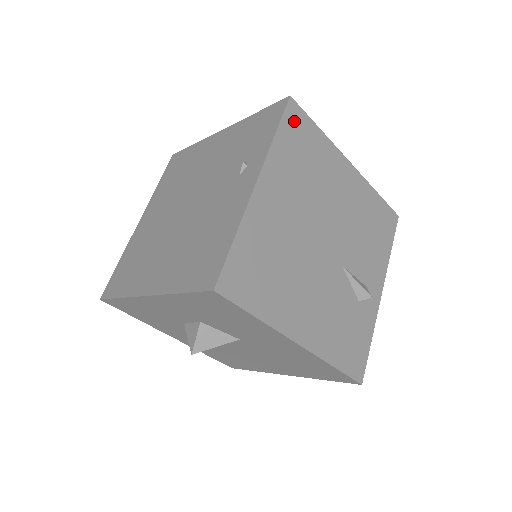
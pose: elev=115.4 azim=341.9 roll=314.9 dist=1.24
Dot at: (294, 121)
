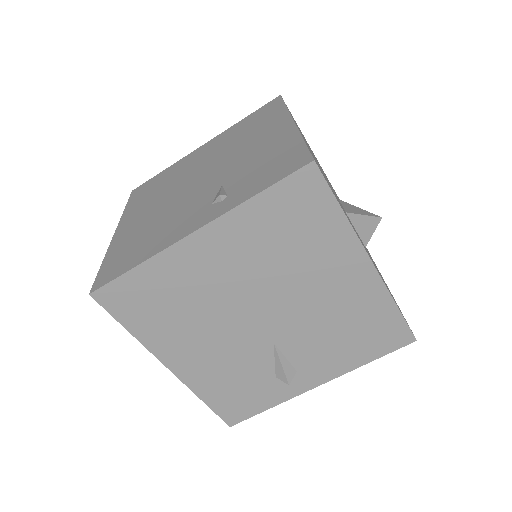
Dot at: (300, 190)
